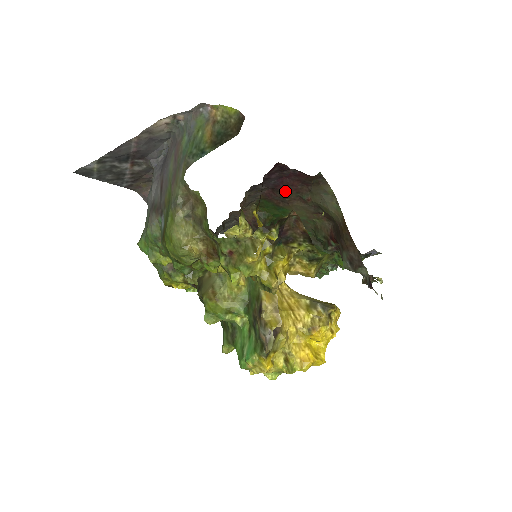
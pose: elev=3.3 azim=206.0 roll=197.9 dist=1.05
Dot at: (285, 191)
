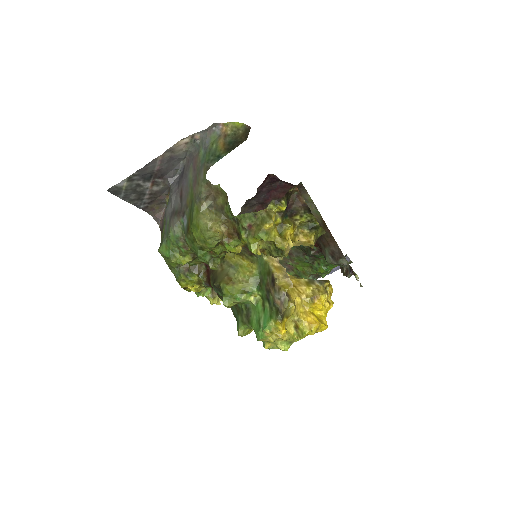
Dot at: occluded
